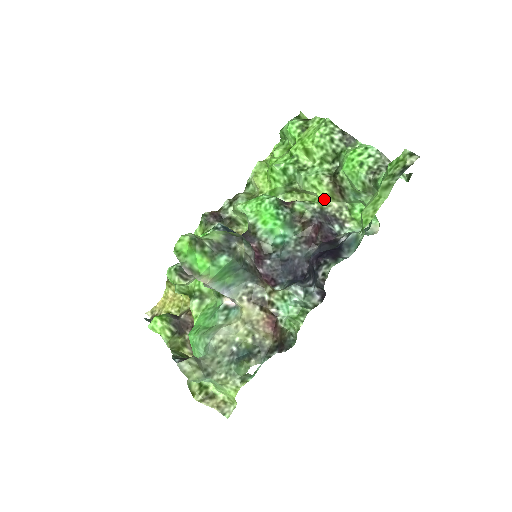
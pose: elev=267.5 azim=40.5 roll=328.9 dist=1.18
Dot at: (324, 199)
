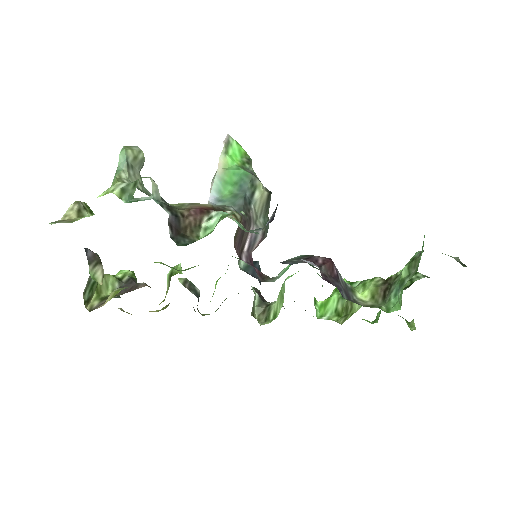
Dot at: (363, 294)
